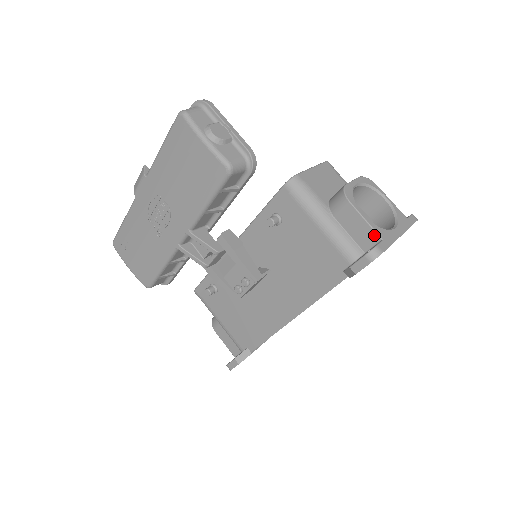
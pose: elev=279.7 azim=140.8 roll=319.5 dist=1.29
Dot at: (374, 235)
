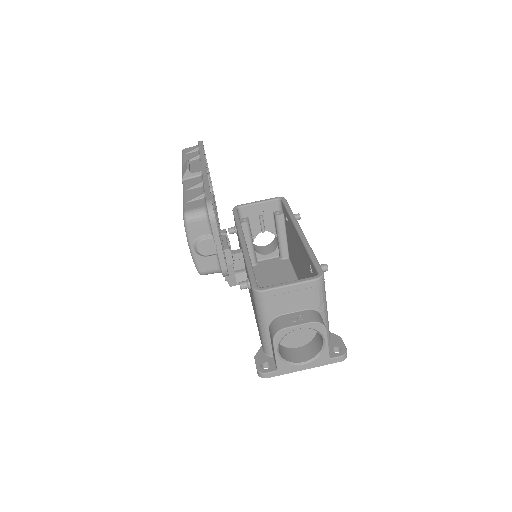
Dot at: (276, 364)
